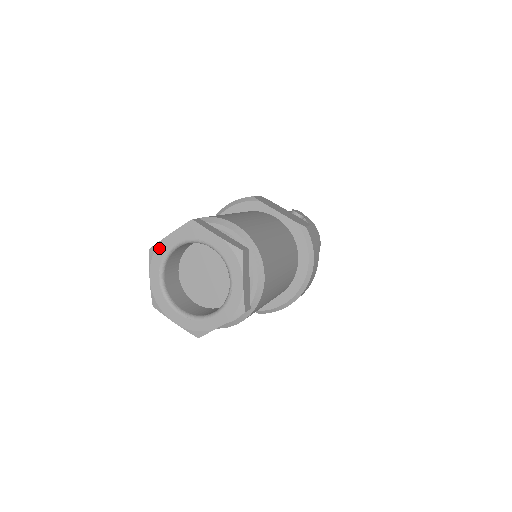
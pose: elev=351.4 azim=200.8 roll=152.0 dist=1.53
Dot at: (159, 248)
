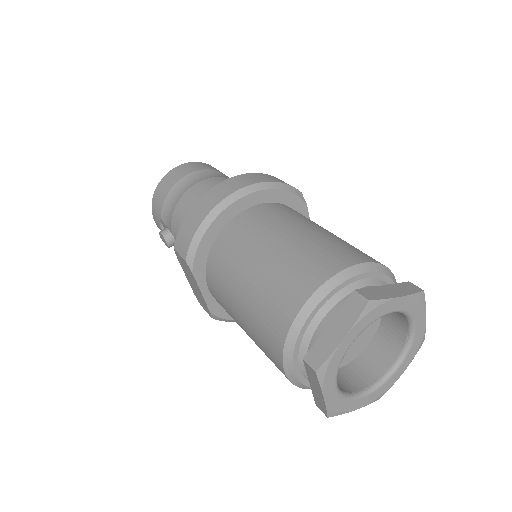
Dot at: (382, 307)
